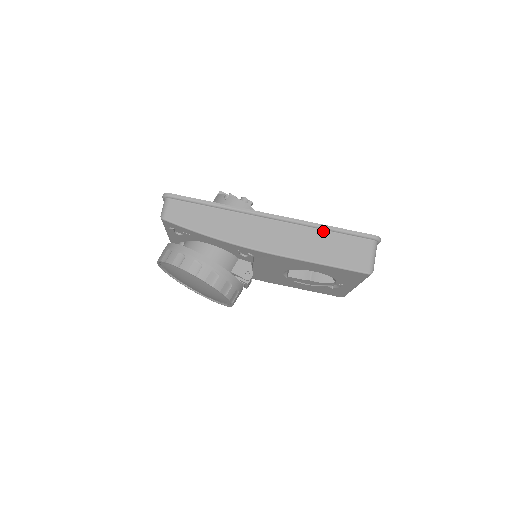
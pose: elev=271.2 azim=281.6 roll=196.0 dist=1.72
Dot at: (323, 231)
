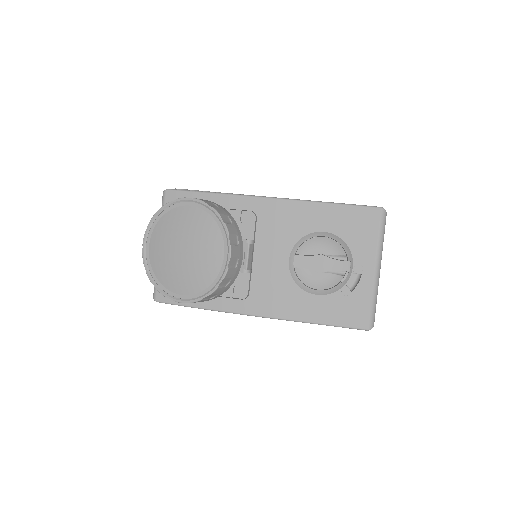
Dot at: occluded
